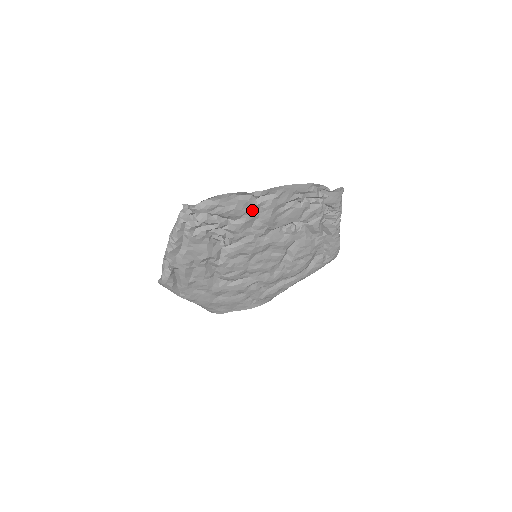
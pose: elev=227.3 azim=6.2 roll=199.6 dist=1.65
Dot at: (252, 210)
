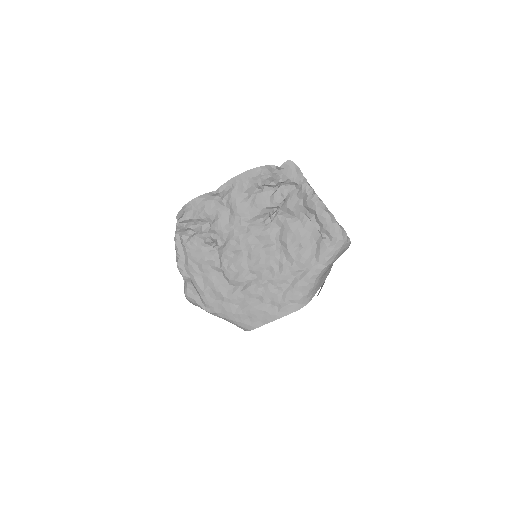
Dot at: (221, 207)
